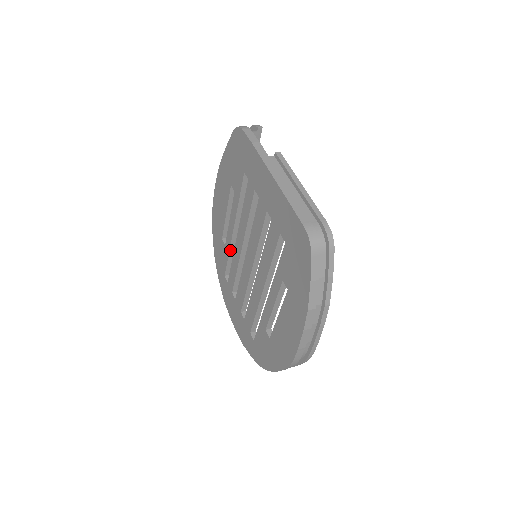
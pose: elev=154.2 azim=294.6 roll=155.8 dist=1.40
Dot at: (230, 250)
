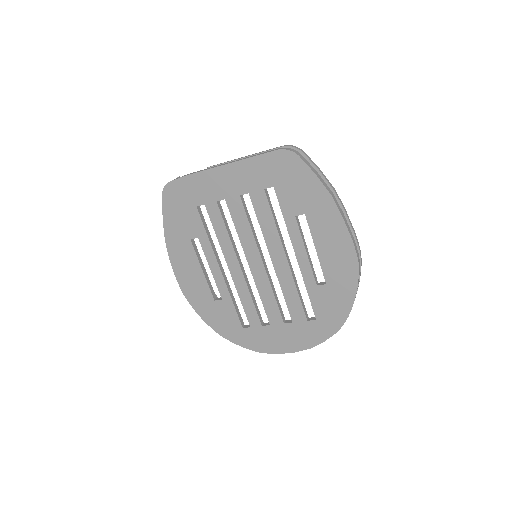
Dot at: (230, 295)
